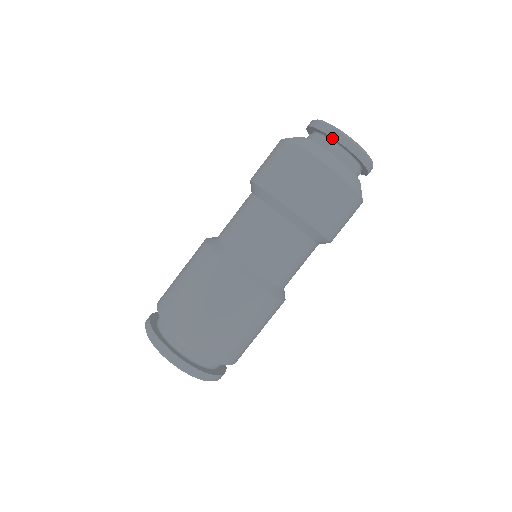
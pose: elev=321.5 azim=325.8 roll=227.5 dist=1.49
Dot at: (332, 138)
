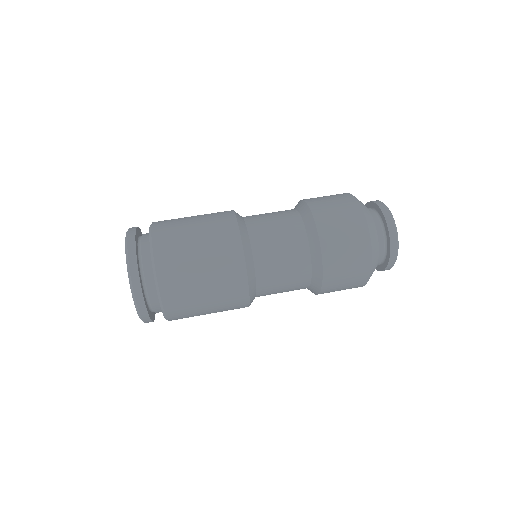
Dot at: (381, 211)
